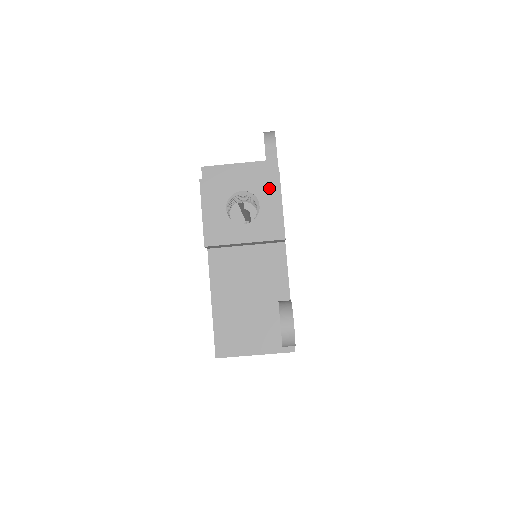
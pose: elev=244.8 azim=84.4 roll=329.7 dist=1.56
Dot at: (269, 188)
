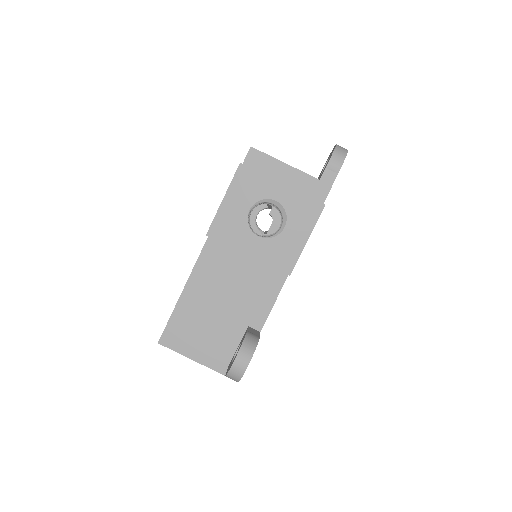
Dot at: (305, 215)
